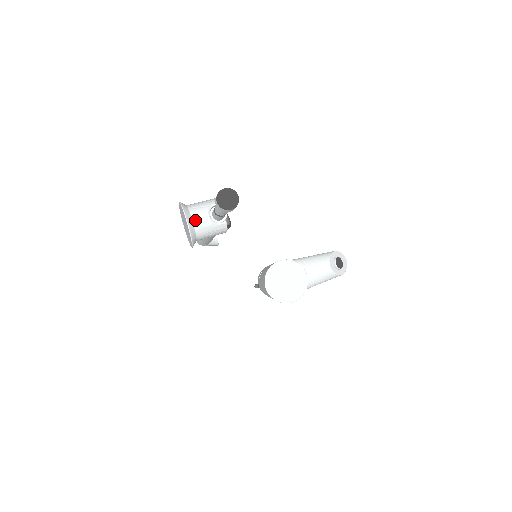
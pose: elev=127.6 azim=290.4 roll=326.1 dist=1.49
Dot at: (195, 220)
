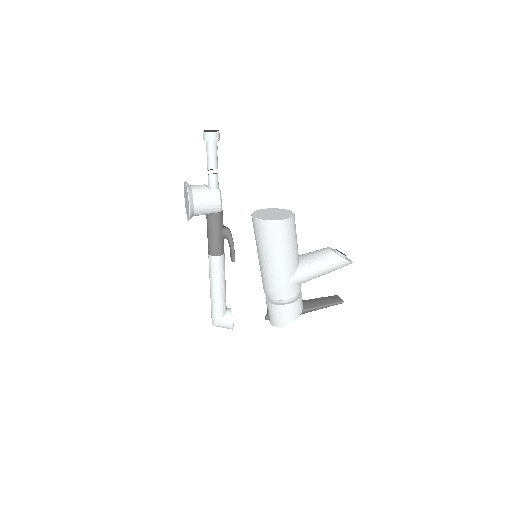
Dot at: (193, 186)
